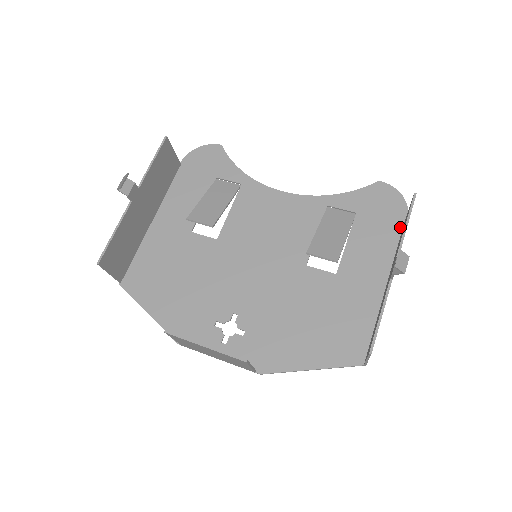
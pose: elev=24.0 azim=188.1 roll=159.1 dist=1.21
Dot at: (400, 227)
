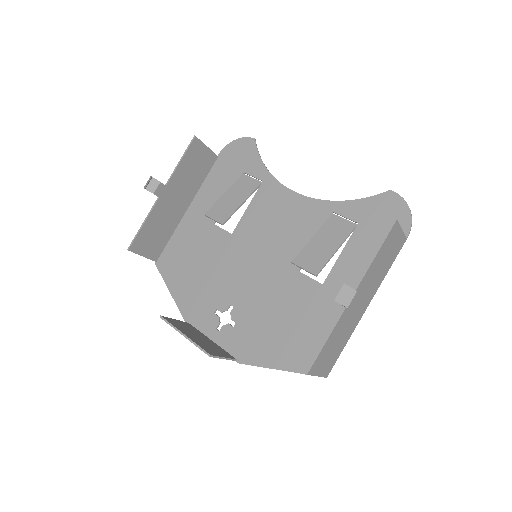
Dot at: occluded
